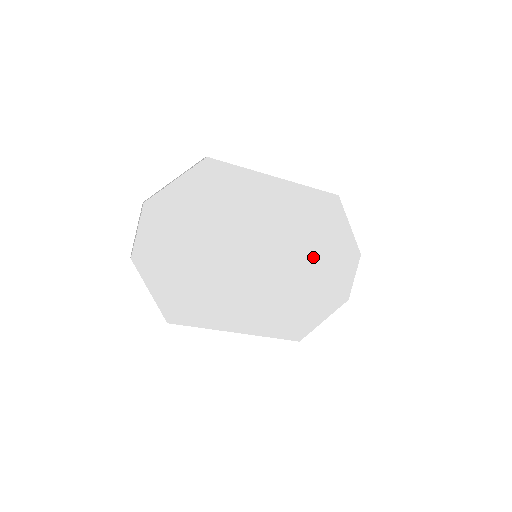
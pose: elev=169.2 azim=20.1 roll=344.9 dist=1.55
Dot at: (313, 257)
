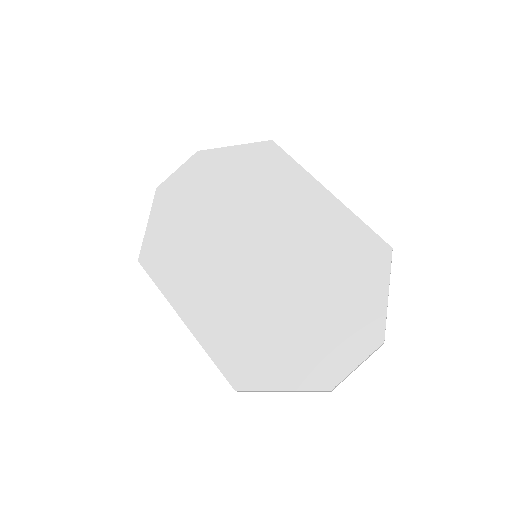
Dot at: (316, 299)
